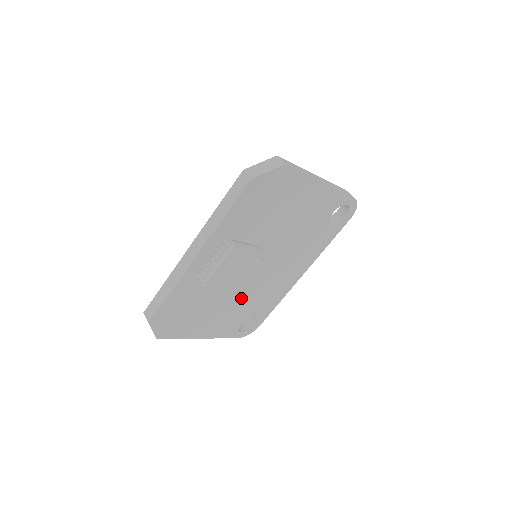
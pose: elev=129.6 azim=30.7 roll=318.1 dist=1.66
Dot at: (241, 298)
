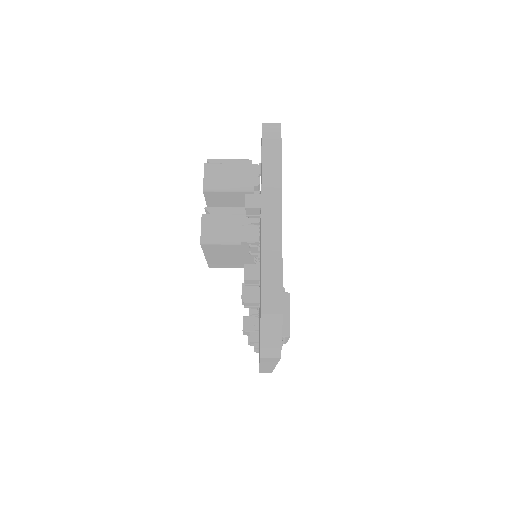
Dot at: occluded
